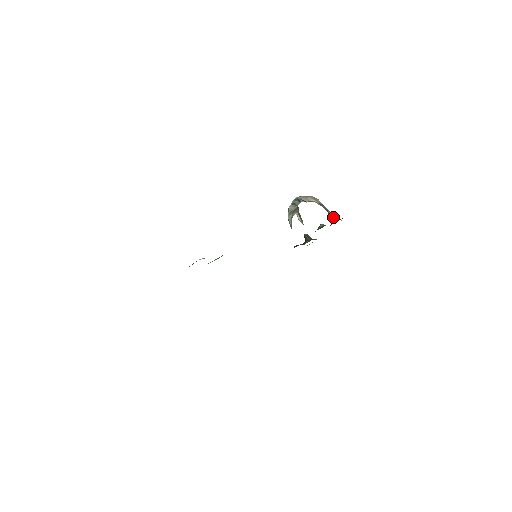
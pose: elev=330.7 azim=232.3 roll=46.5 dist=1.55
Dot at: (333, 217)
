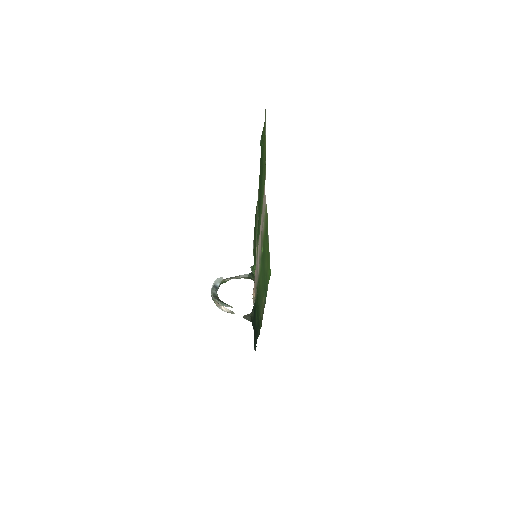
Dot at: (248, 274)
